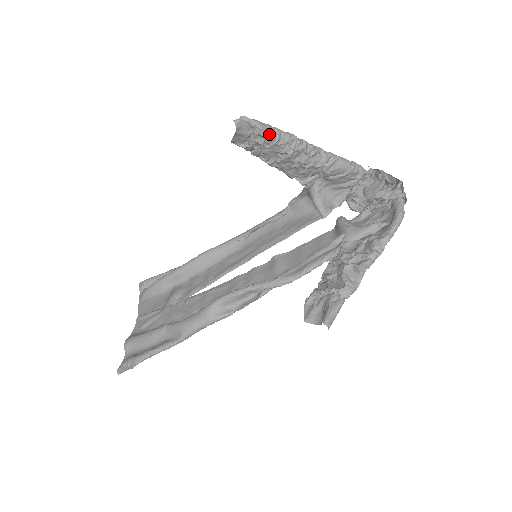
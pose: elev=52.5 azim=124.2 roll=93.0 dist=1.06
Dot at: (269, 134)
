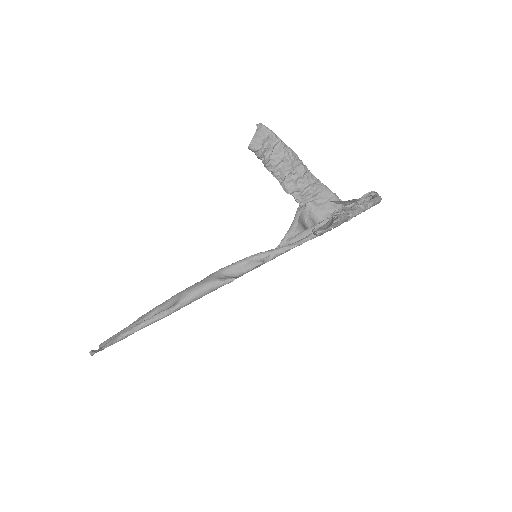
Dot at: (278, 140)
